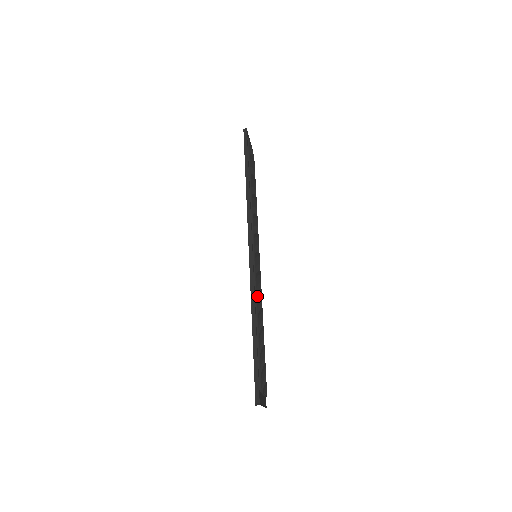
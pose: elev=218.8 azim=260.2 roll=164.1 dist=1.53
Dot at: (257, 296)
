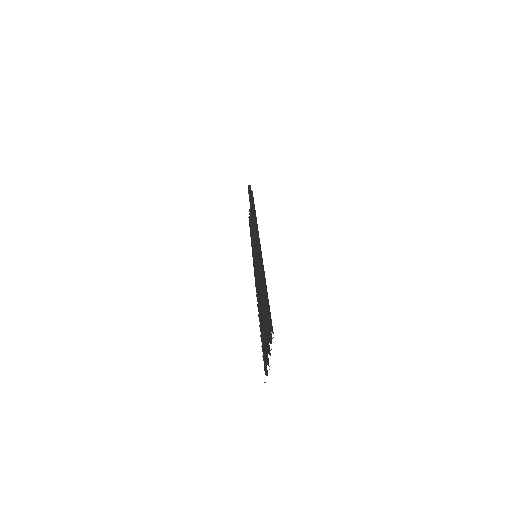
Dot at: (263, 265)
